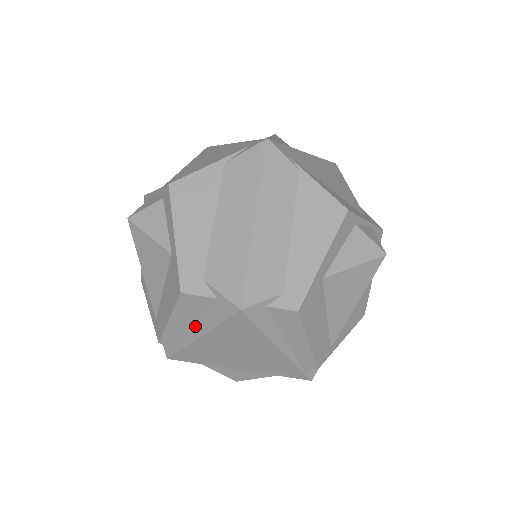
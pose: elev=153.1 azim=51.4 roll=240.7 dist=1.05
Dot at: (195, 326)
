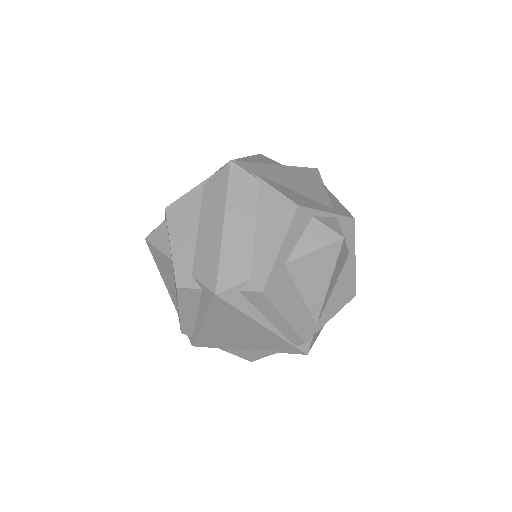
Dot at: (198, 314)
